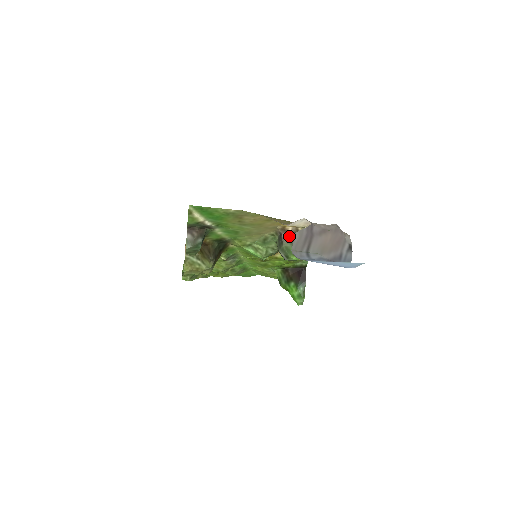
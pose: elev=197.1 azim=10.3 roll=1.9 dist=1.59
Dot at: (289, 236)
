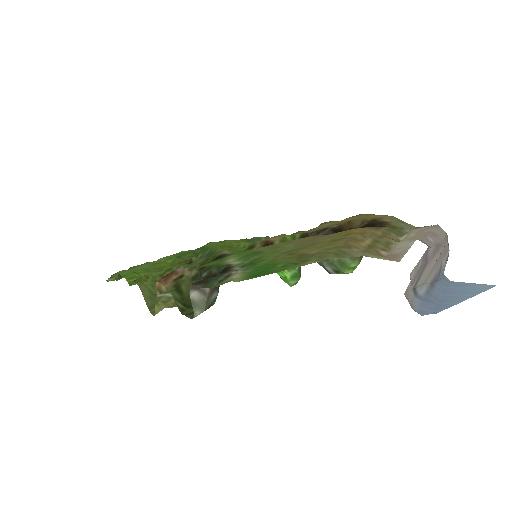
Dot at: occluded
